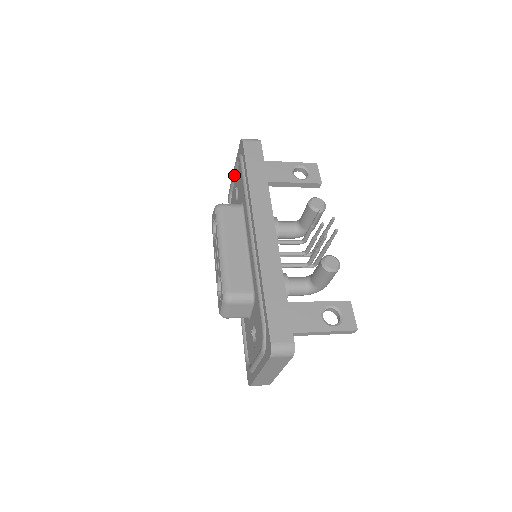
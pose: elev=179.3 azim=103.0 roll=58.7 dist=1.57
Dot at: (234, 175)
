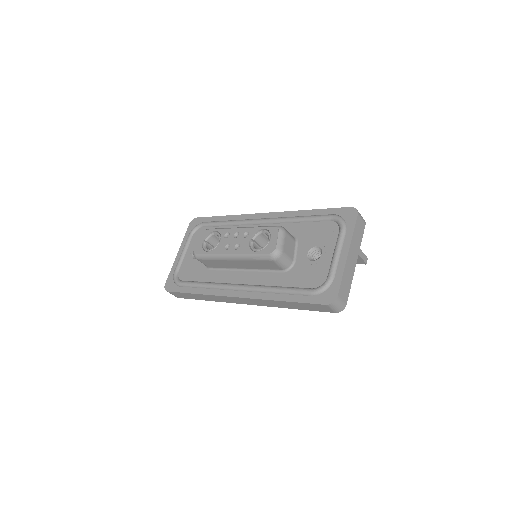
Dot at: (185, 250)
